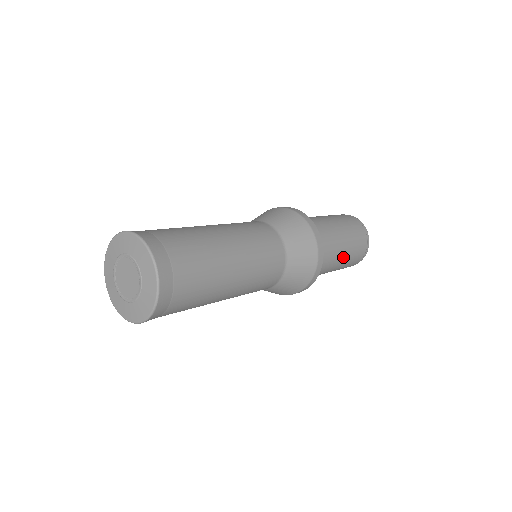
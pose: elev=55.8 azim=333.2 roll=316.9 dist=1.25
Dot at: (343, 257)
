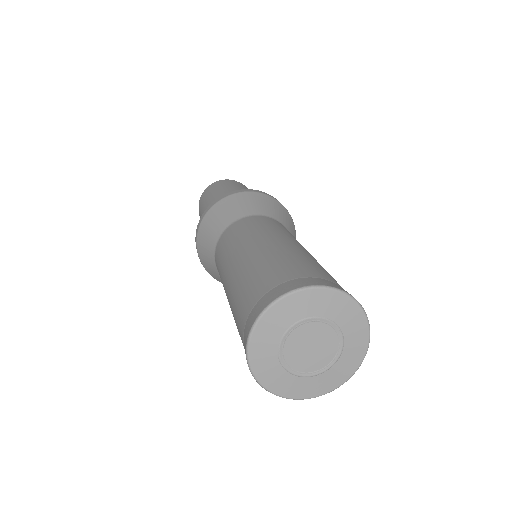
Dot at: occluded
